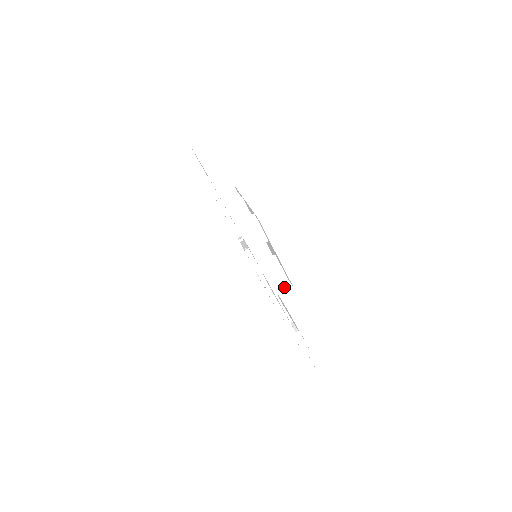
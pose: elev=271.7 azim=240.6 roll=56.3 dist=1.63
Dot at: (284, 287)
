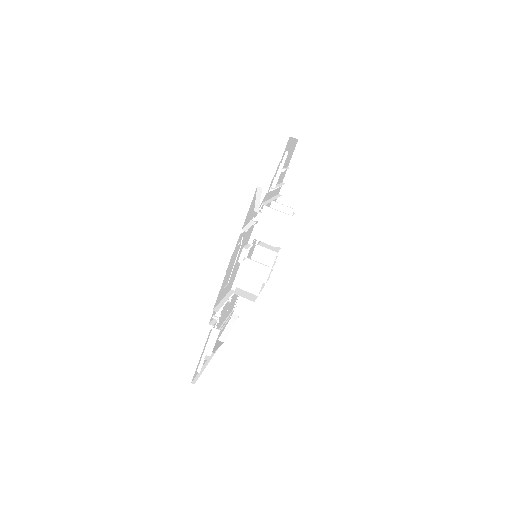
Dot at: (248, 296)
